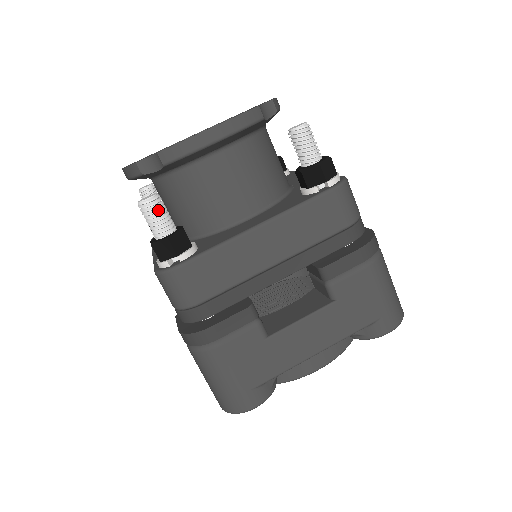
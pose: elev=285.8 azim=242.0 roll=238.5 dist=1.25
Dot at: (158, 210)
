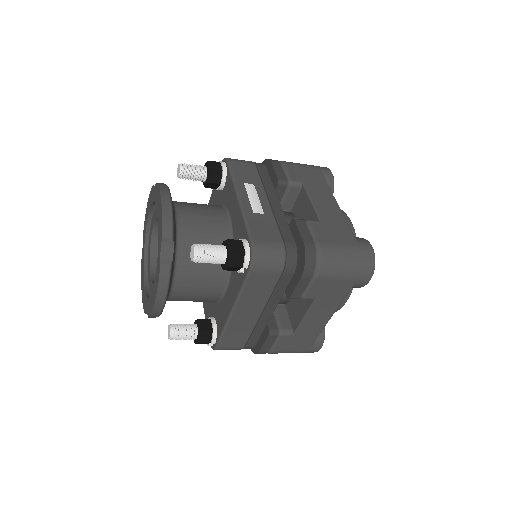
Dot at: (180, 336)
